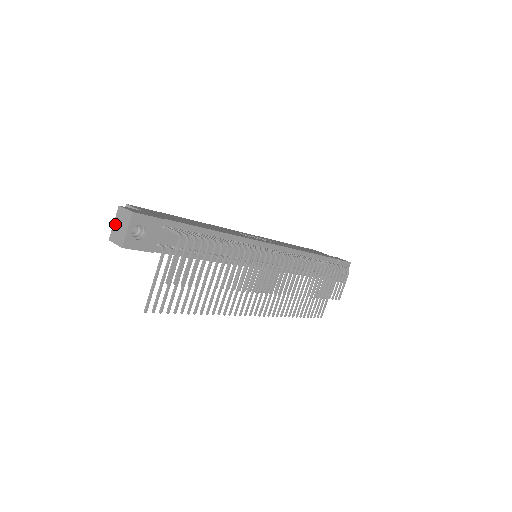
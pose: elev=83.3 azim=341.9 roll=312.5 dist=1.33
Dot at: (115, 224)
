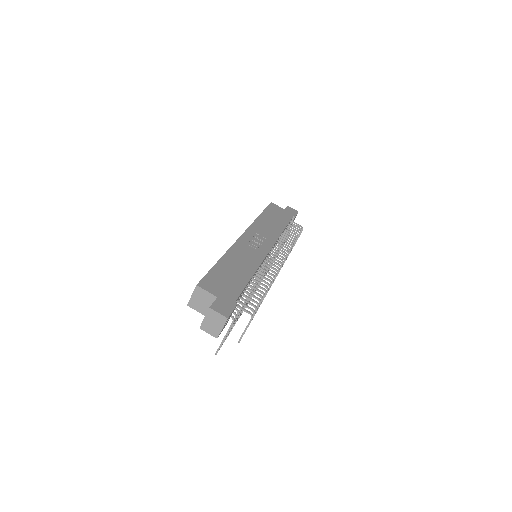
Dot at: (206, 320)
